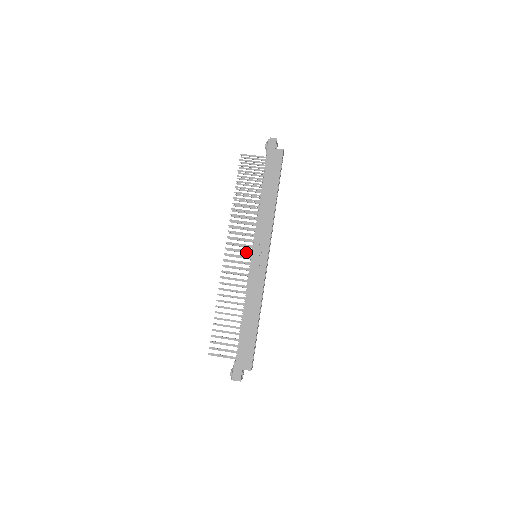
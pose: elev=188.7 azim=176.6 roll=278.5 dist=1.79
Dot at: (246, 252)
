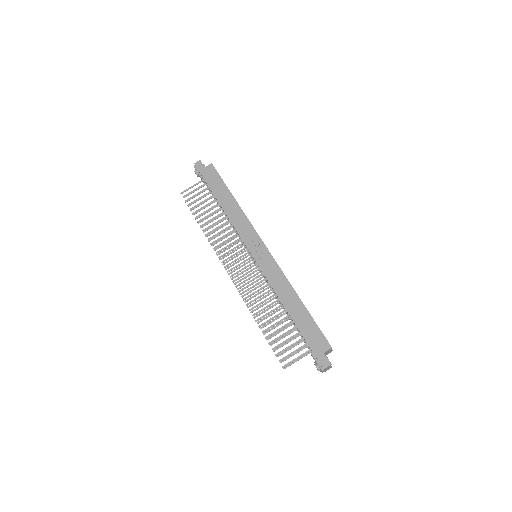
Dot at: (245, 261)
